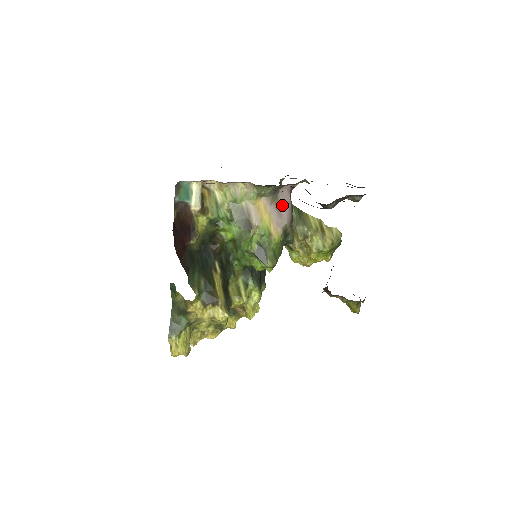
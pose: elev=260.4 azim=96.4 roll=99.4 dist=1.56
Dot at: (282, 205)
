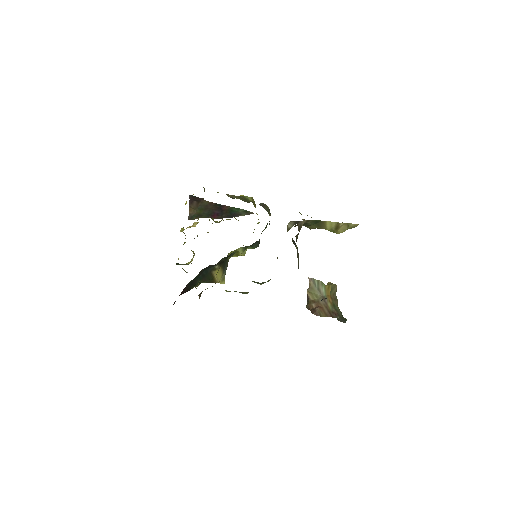
Dot at: occluded
